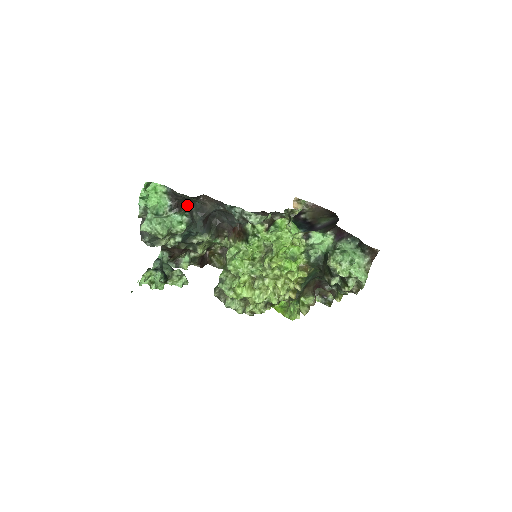
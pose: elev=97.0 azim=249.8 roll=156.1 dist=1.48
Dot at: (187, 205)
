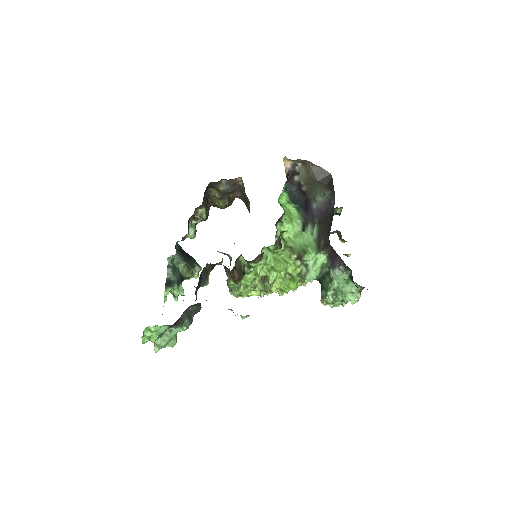
Dot at: (182, 314)
